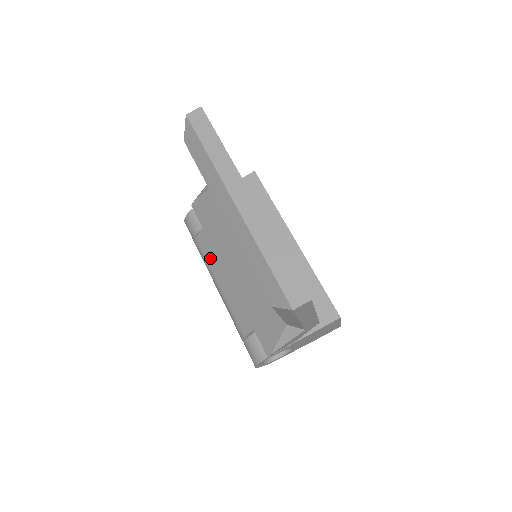
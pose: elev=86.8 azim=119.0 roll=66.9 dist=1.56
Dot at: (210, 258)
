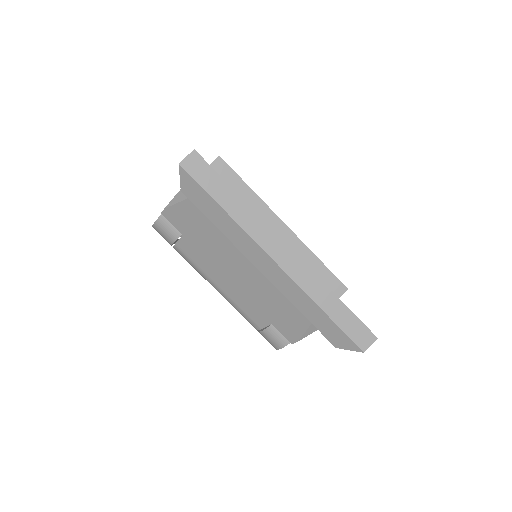
Dot at: (201, 264)
